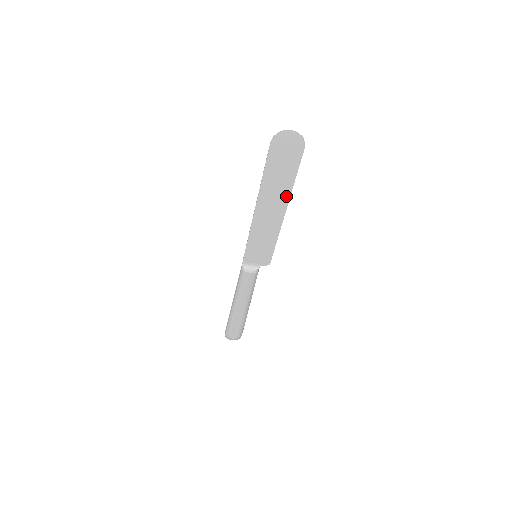
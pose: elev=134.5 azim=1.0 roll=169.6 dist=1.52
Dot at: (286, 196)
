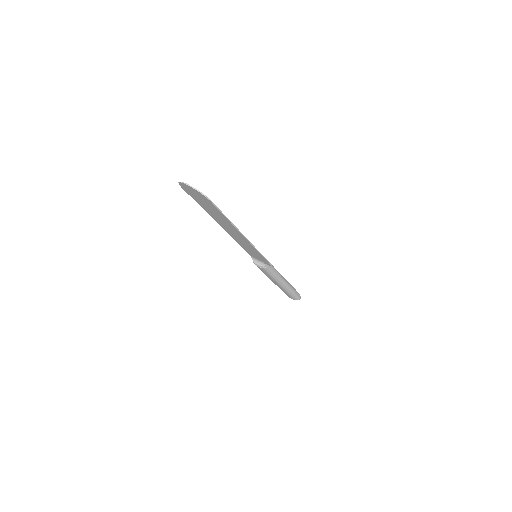
Dot at: (234, 228)
